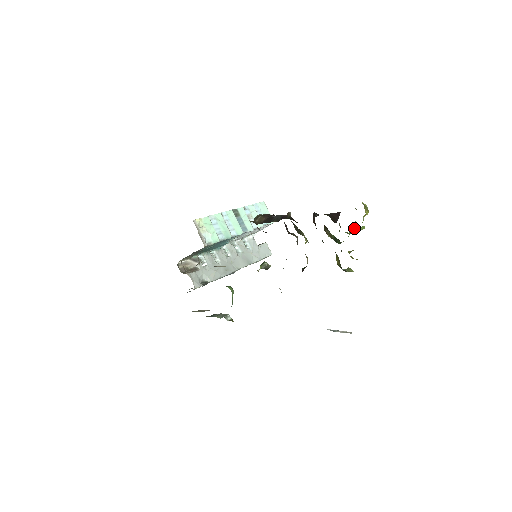
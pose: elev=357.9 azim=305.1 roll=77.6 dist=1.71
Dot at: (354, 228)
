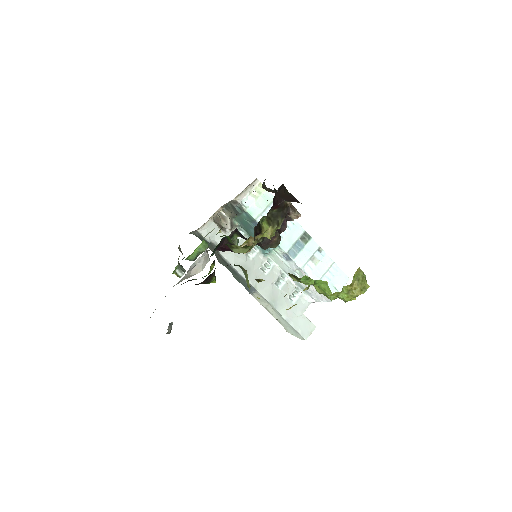
Dot at: occluded
